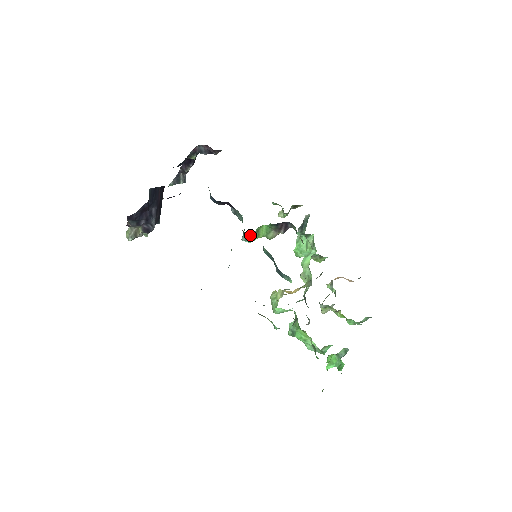
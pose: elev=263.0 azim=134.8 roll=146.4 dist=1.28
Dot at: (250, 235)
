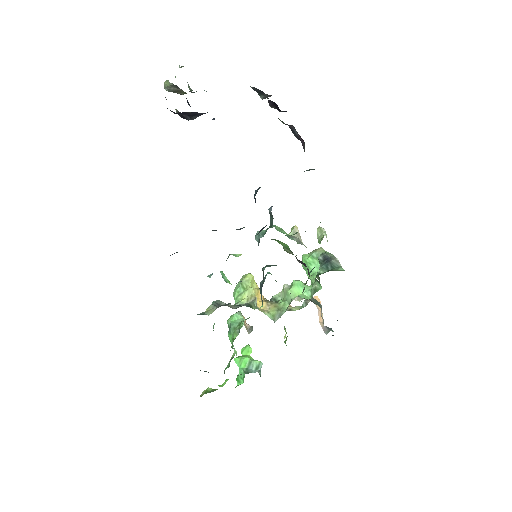
Dot at: occluded
